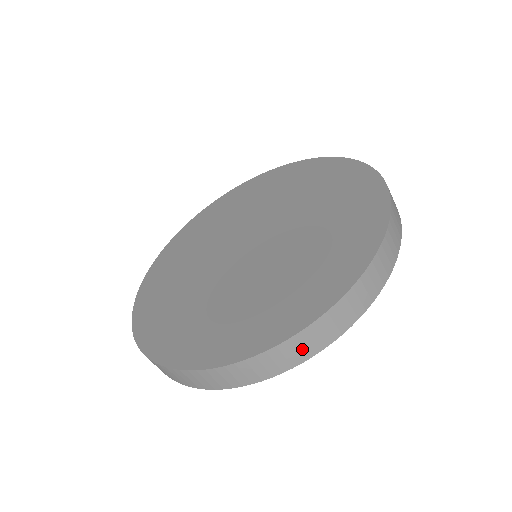
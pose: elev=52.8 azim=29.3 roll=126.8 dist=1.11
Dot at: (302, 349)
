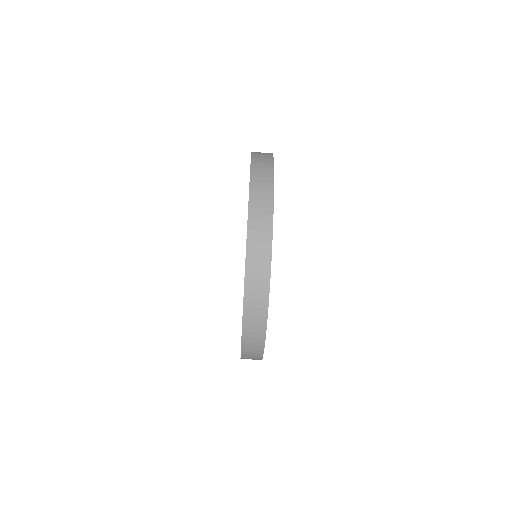
Dot at: (261, 241)
